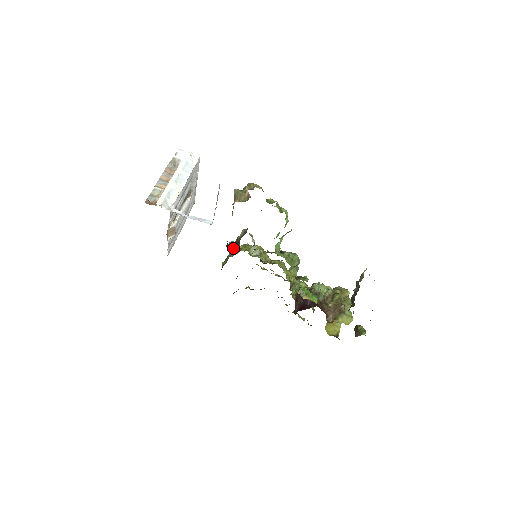
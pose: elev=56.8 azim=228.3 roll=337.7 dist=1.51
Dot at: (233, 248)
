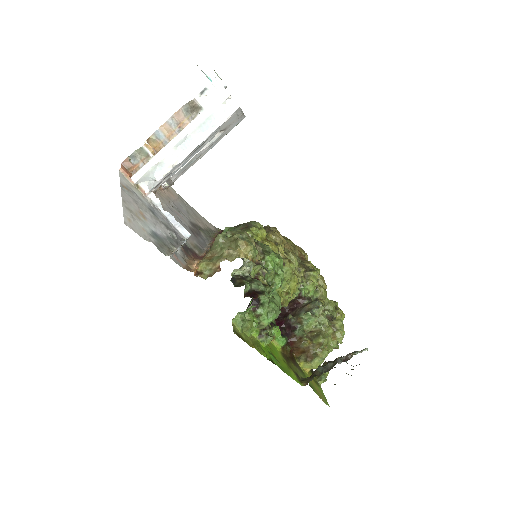
Dot at: occluded
